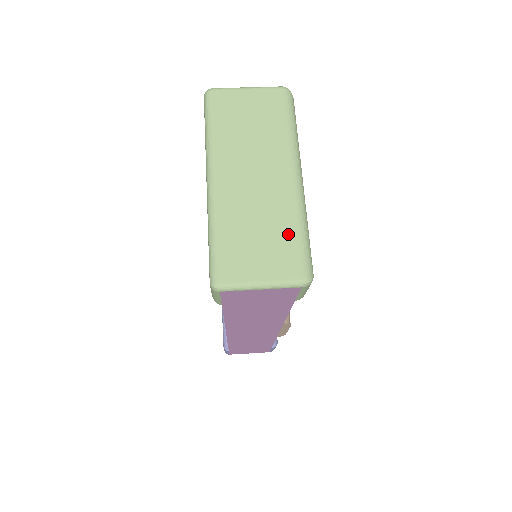
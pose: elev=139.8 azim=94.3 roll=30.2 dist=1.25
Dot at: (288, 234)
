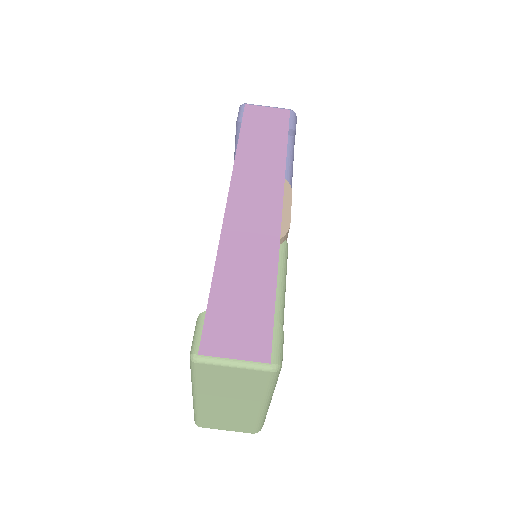
Dot at: (249, 423)
